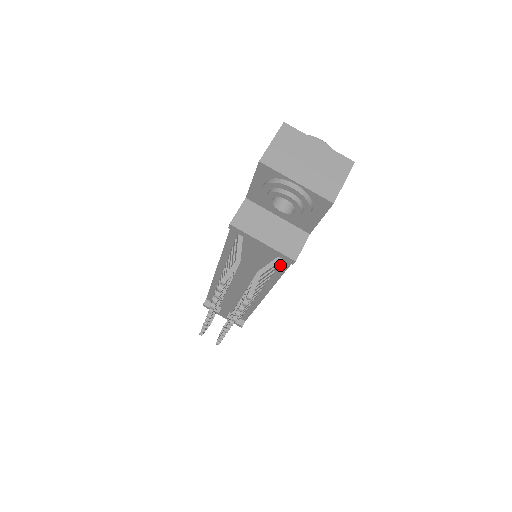
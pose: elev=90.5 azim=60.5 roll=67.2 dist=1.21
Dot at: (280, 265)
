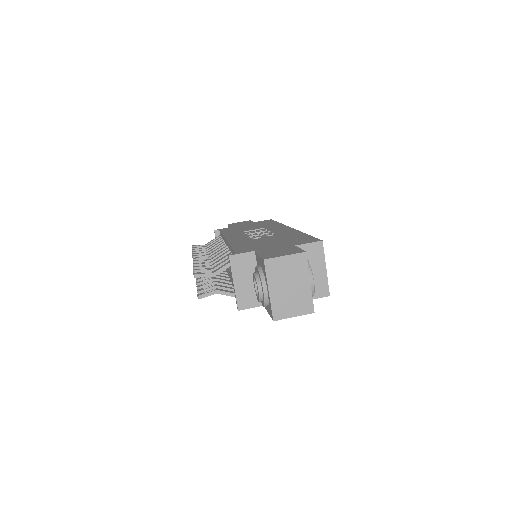
Dot at: occluded
